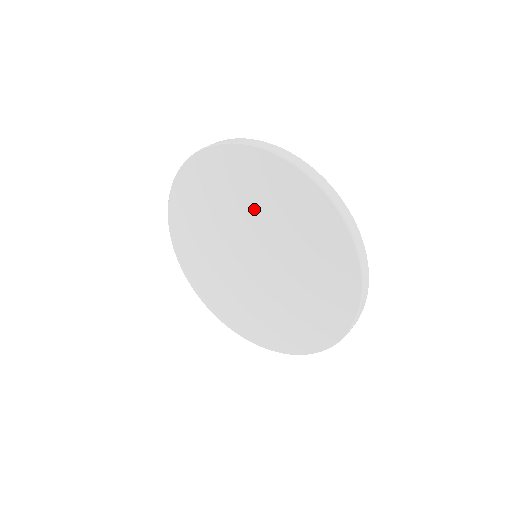
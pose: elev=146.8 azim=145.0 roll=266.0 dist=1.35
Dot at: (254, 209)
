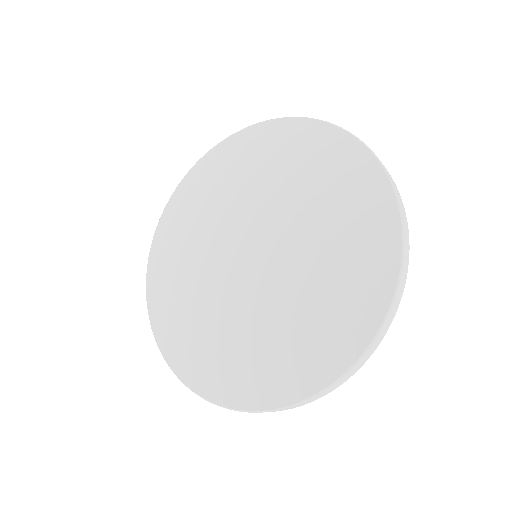
Dot at: (229, 195)
